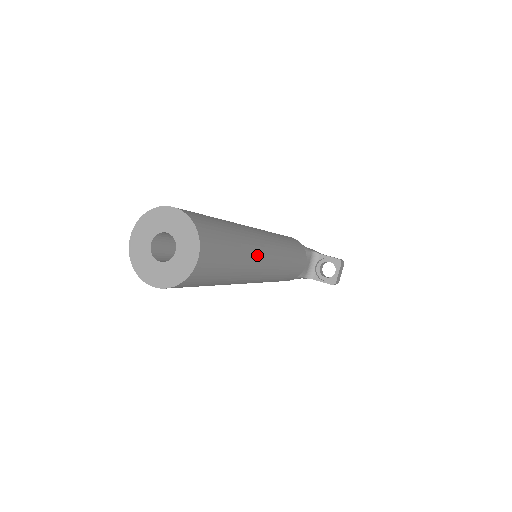
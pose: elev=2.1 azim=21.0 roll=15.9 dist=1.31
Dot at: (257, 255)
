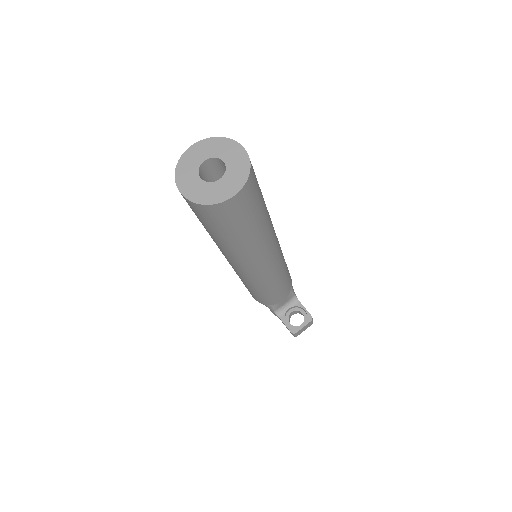
Dot at: (265, 247)
